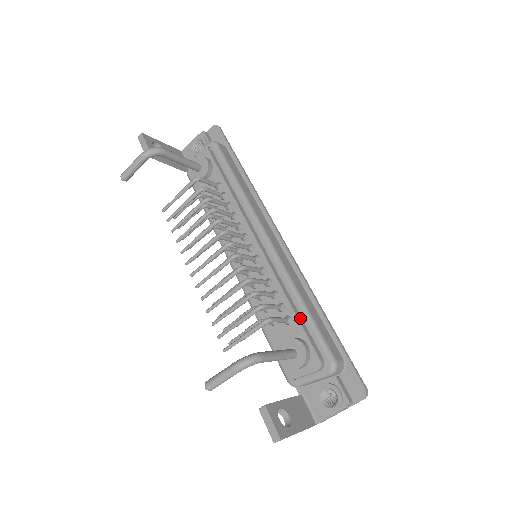
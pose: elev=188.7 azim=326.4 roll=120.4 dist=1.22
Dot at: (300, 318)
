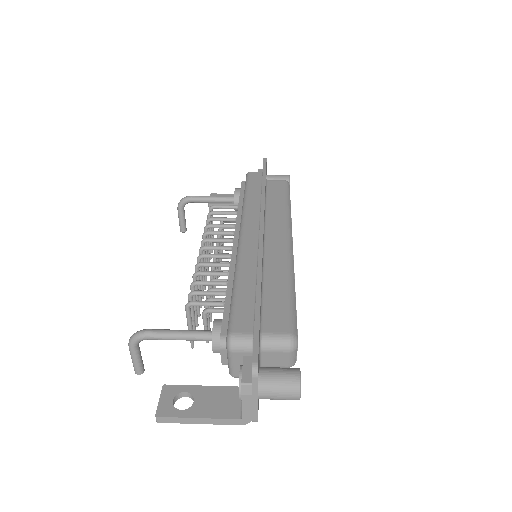
Dot at: occluded
